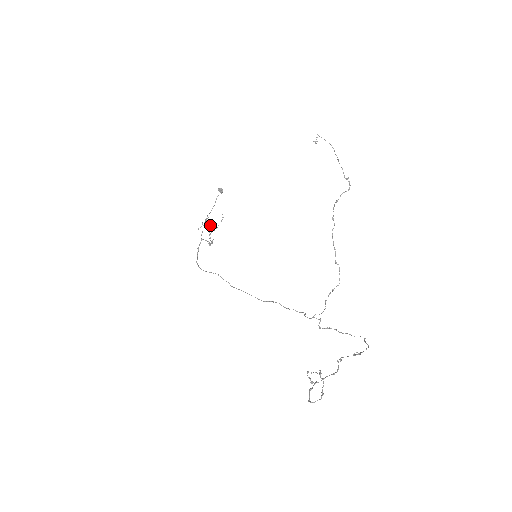
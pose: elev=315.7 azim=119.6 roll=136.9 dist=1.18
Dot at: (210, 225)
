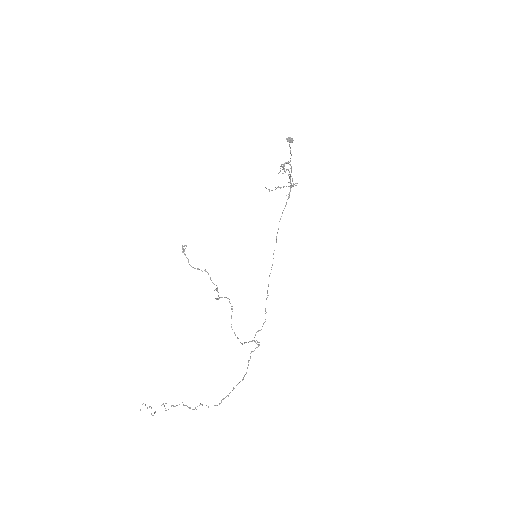
Dot at: (288, 170)
